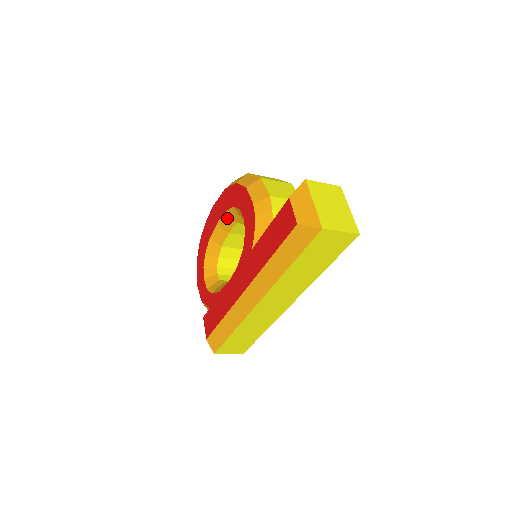
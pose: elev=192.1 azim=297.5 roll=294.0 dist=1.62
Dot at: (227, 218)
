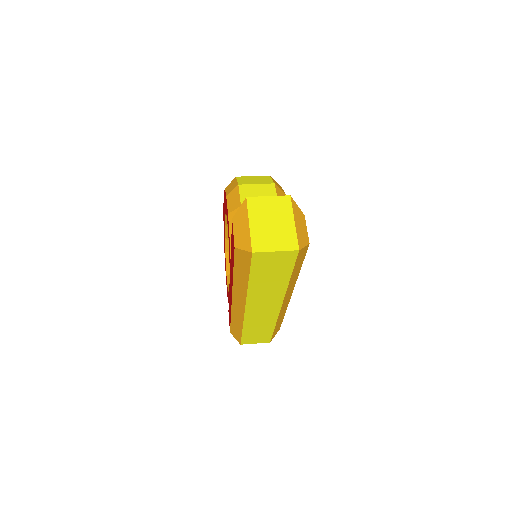
Dot at: occluded
